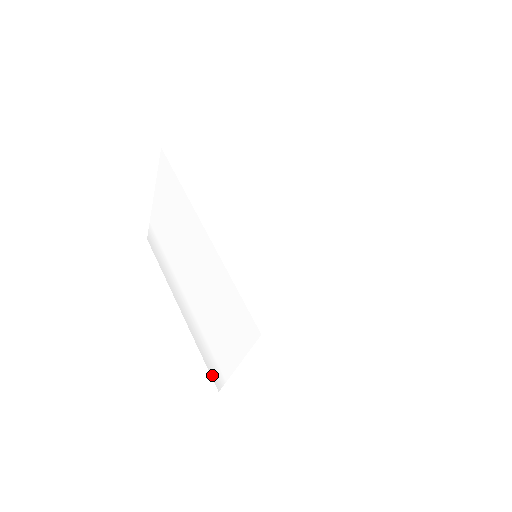
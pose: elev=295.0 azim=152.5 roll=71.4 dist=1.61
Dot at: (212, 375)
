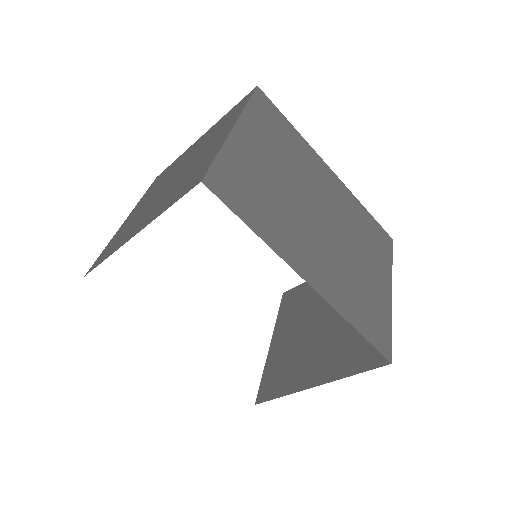
Dot at: occluded
